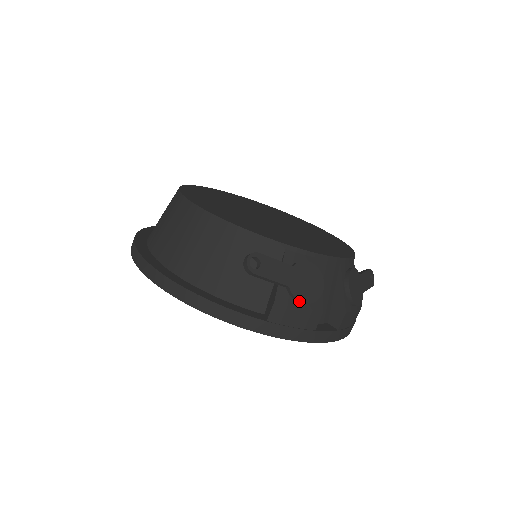
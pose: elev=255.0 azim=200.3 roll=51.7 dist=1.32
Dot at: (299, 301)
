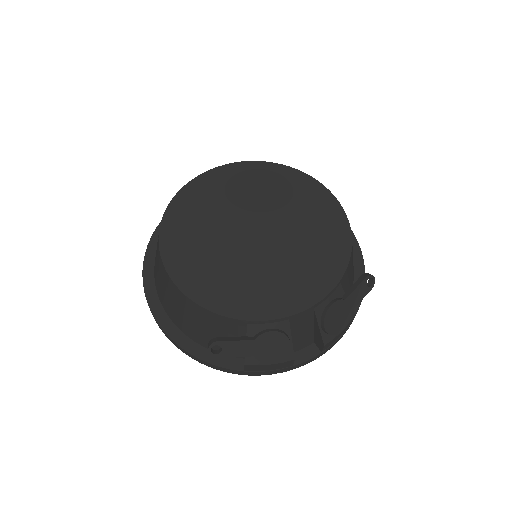
Dot at: (266, 363)
